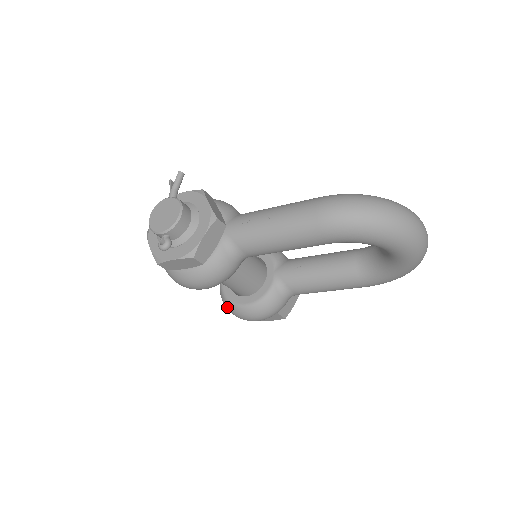
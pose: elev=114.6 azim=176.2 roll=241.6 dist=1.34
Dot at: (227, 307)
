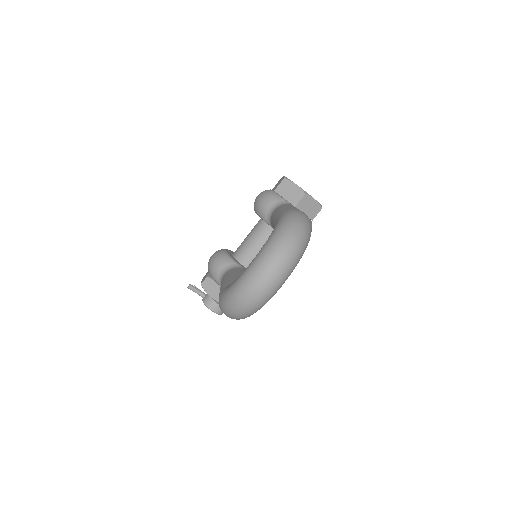
Dot at: occluded
